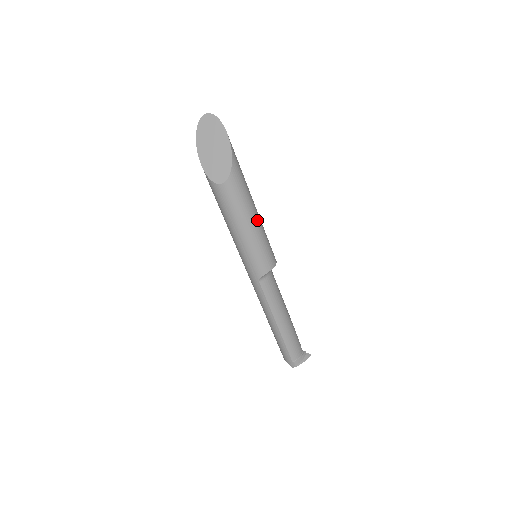
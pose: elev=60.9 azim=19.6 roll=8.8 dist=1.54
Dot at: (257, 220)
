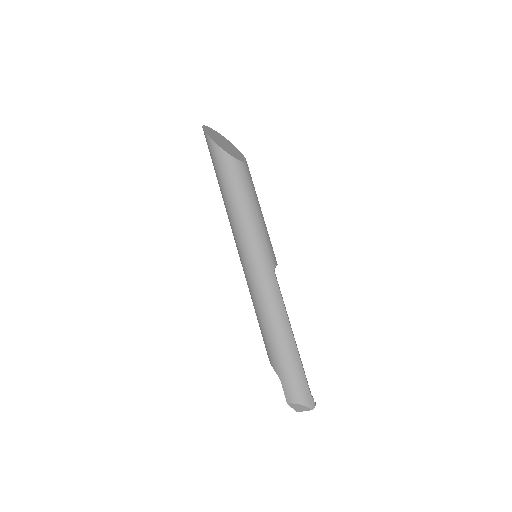
Dot at: occluded
